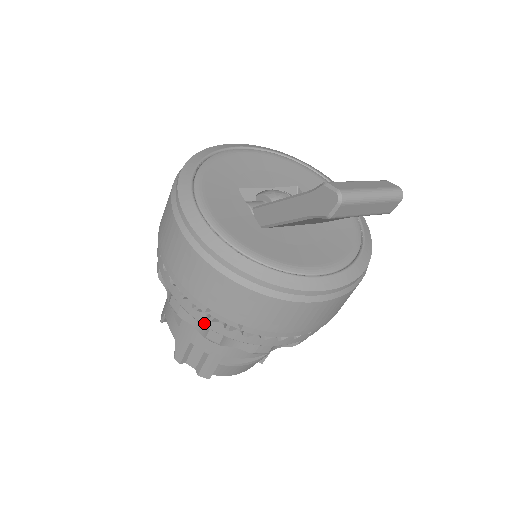
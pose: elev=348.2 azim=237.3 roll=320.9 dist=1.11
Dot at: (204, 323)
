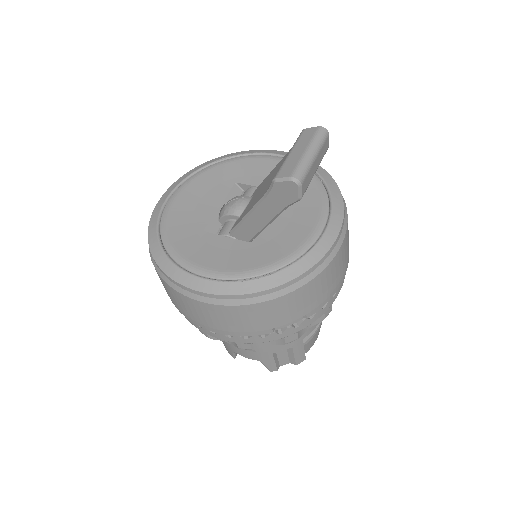
Dot at: (278, 338)
